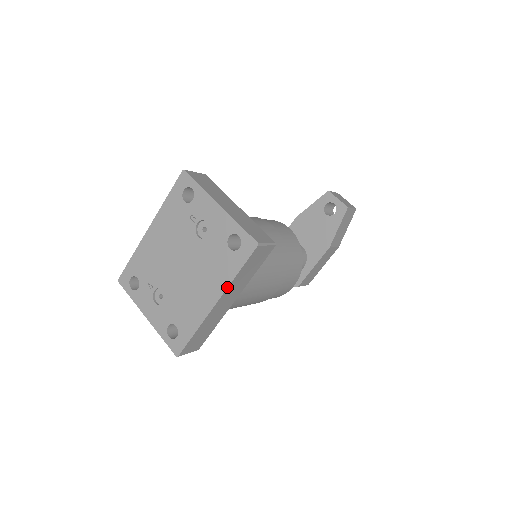
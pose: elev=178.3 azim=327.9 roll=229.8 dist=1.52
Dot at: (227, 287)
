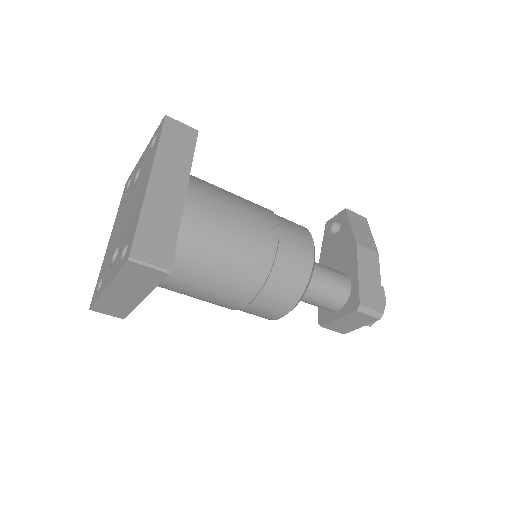
Dot at: (154, 158)
